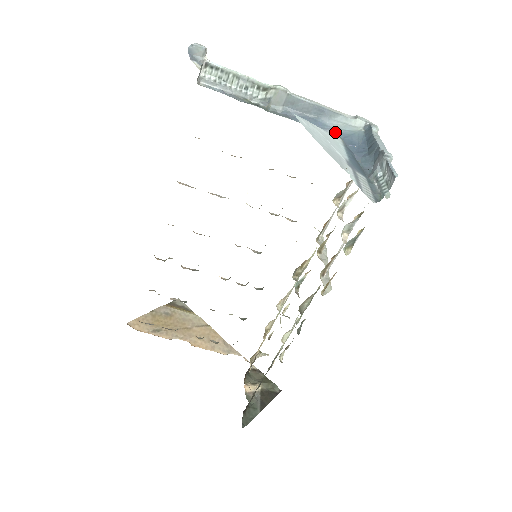
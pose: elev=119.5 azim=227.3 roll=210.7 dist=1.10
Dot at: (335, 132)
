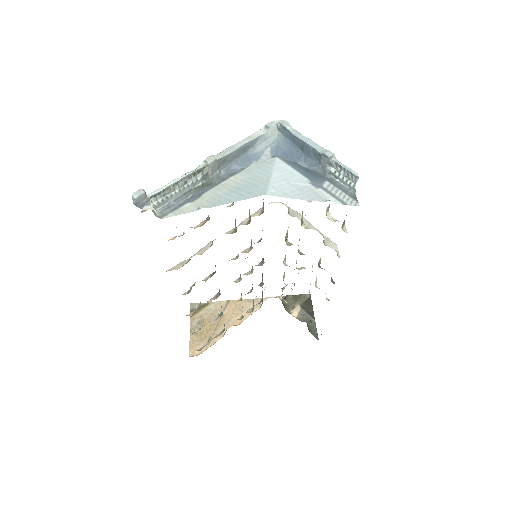
Dot at: (267, 154)
